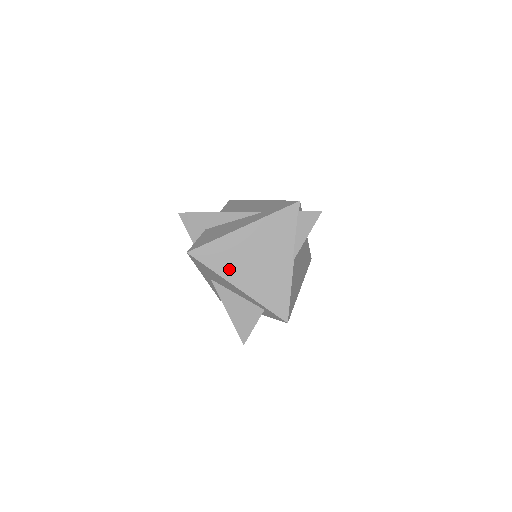
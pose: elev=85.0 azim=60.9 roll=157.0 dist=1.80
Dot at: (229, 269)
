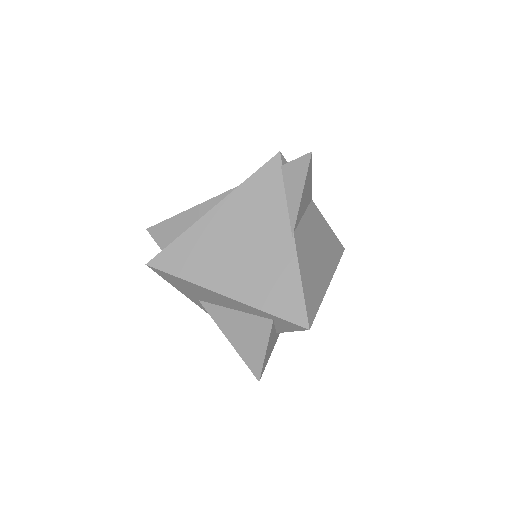
Dot at: (206, 272)
